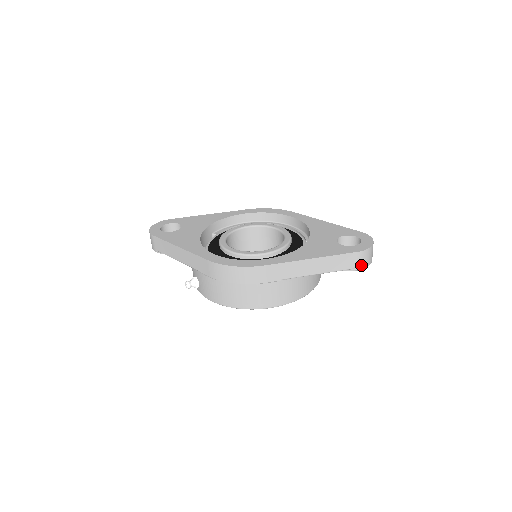
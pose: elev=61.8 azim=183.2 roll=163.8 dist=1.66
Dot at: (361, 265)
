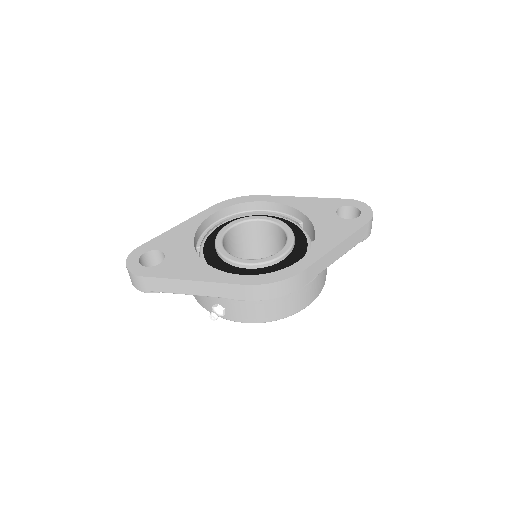
Dot at: (369, 233)
